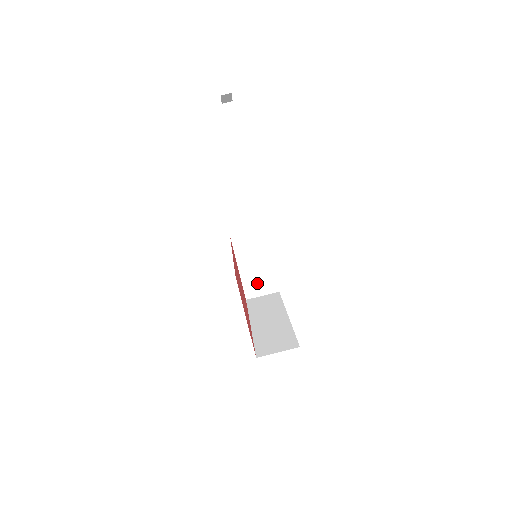
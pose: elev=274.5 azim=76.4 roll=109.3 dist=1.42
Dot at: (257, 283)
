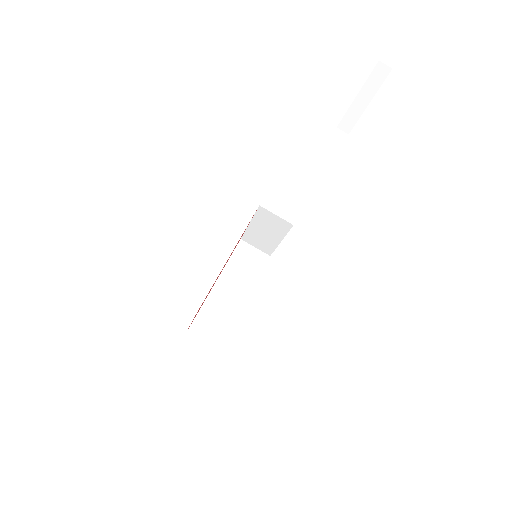
Dot at: (257, 240)
